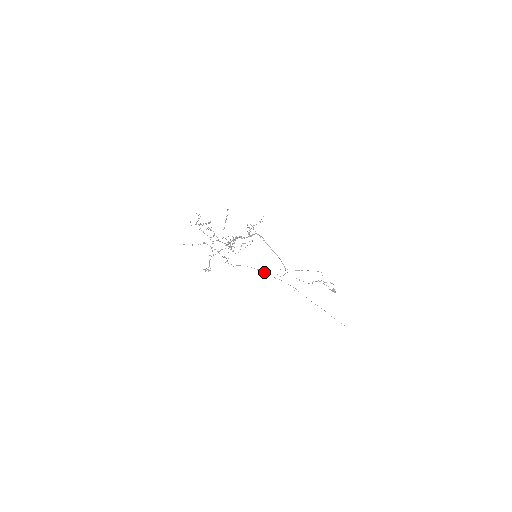
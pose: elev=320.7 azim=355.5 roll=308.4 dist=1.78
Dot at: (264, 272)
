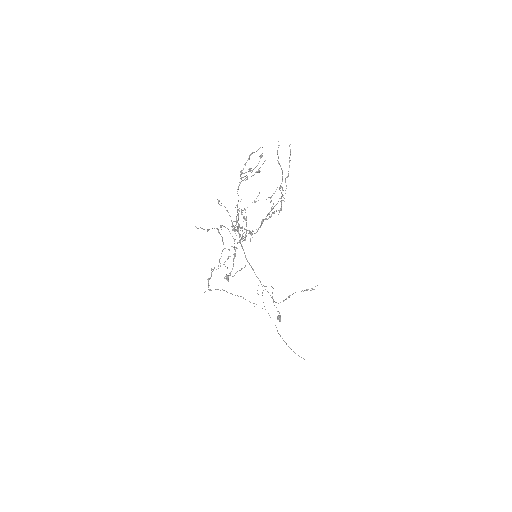
Dot at: (238, 296)
